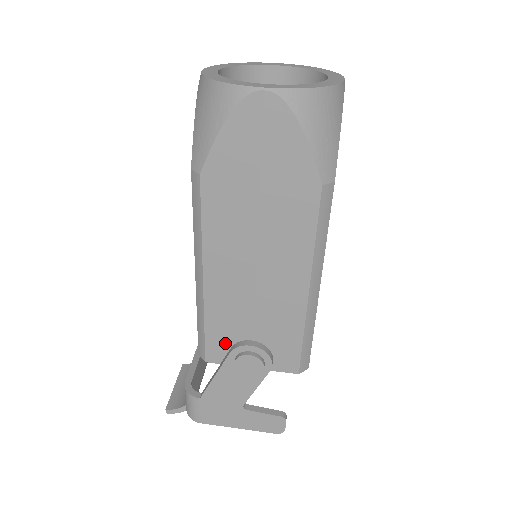
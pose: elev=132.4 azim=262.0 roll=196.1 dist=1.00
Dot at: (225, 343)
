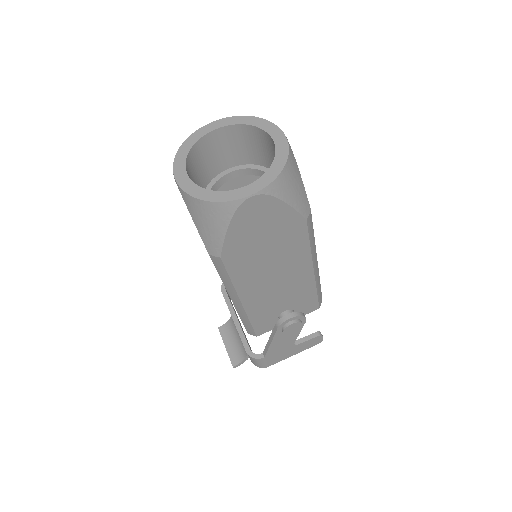
Dot at: (267, 322)
